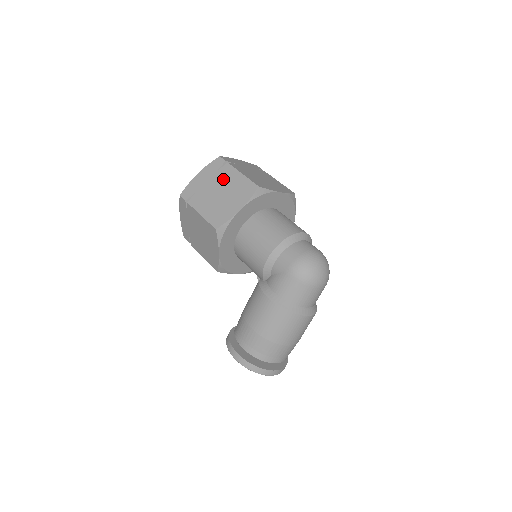
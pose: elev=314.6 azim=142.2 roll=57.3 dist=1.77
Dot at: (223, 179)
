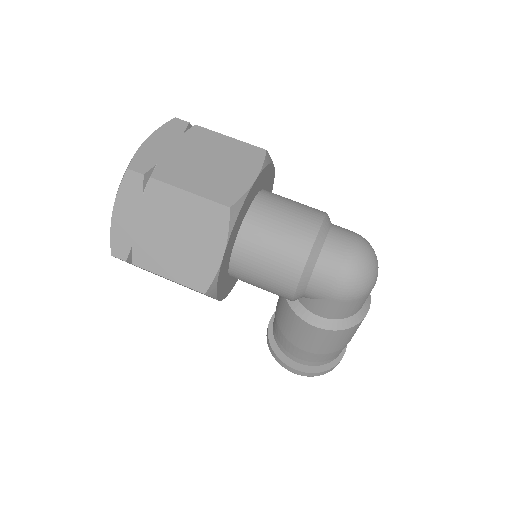
Dot at: (162, 210)
